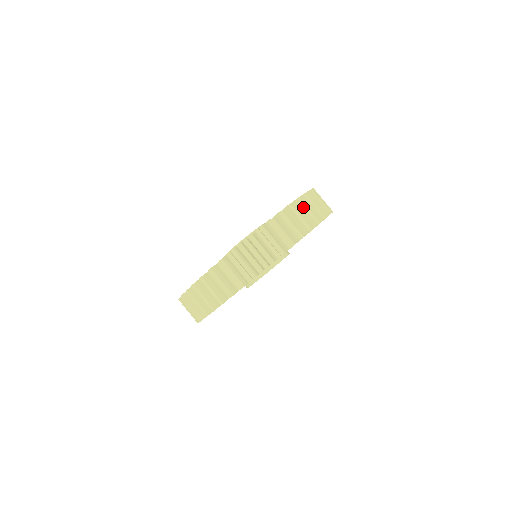
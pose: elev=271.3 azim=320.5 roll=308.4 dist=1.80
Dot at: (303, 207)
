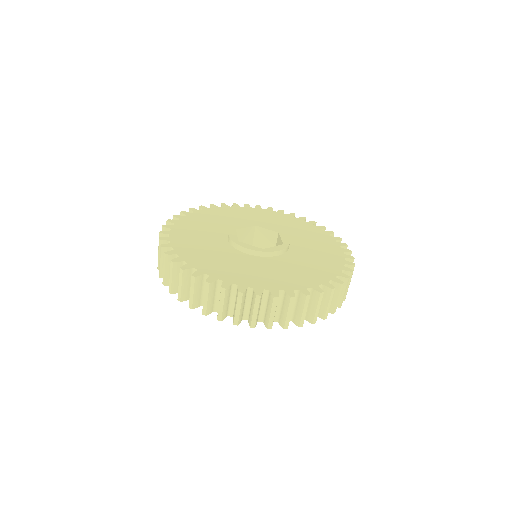
Dot at: (330, 299)
